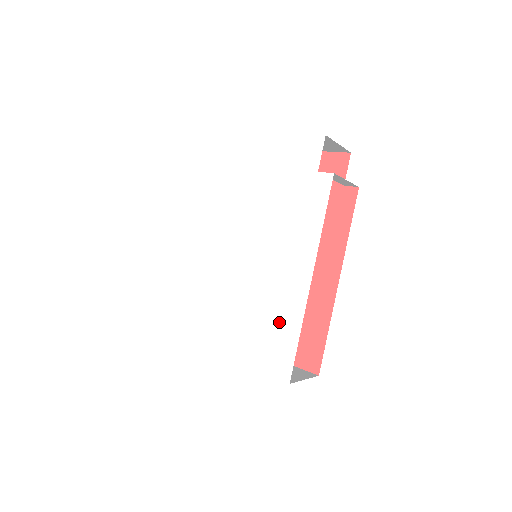
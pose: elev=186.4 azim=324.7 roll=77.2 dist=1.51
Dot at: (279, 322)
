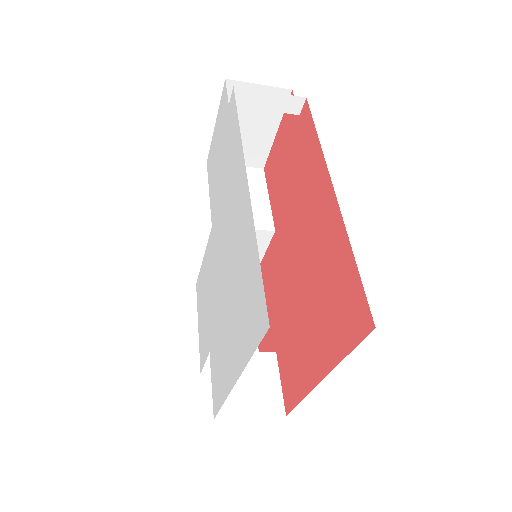
Dot at: (246, 267)
